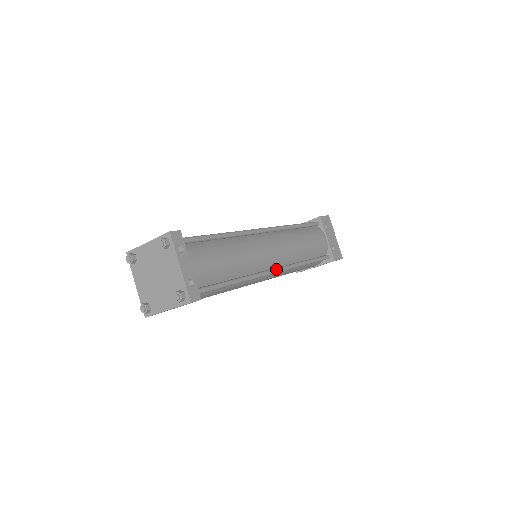
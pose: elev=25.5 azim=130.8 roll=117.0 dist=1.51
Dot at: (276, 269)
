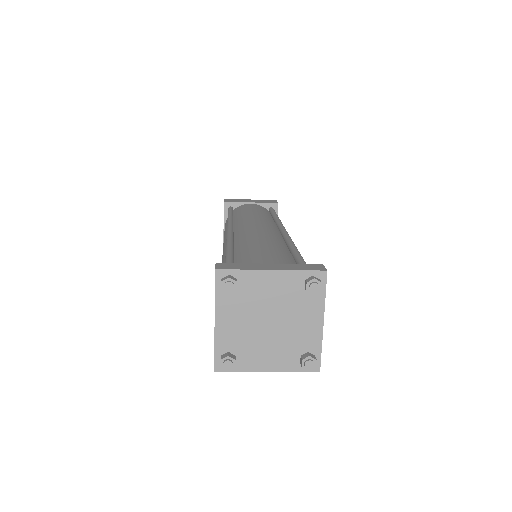
Dot at: occluded
